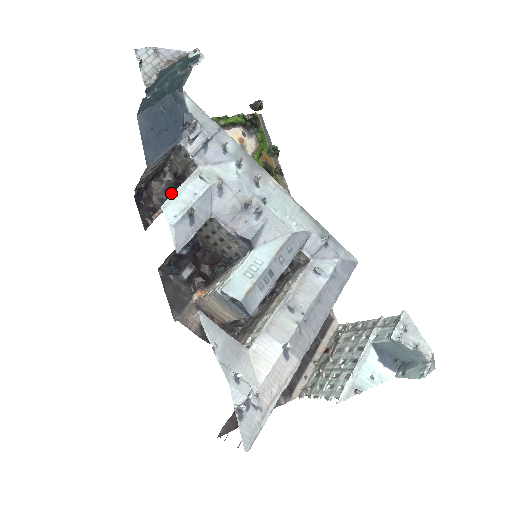
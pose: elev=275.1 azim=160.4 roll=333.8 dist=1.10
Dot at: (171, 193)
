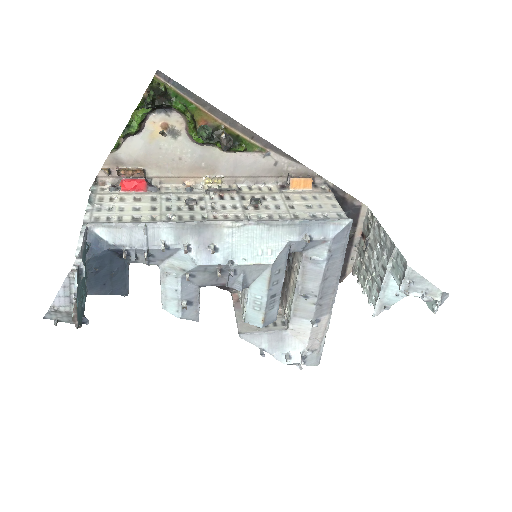
Dot at: occluded
